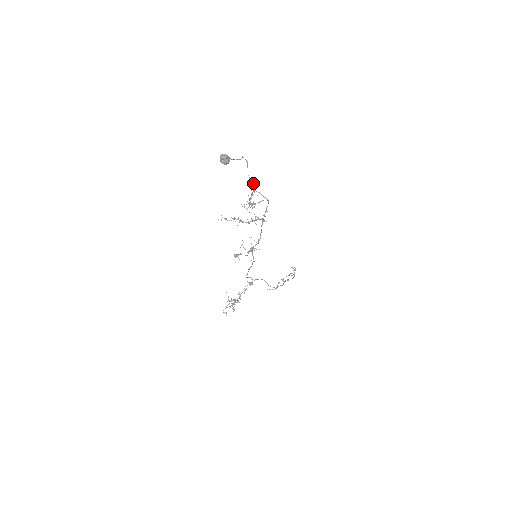
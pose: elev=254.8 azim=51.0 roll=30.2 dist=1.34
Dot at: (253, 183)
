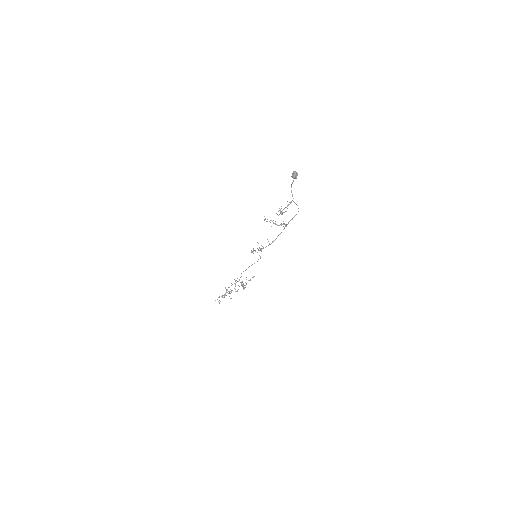
Dot at: occluded
